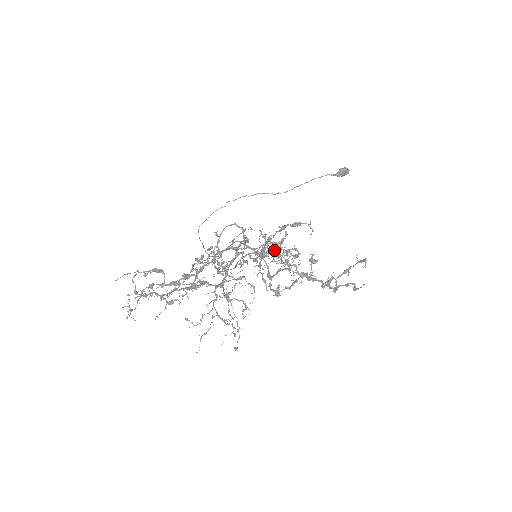
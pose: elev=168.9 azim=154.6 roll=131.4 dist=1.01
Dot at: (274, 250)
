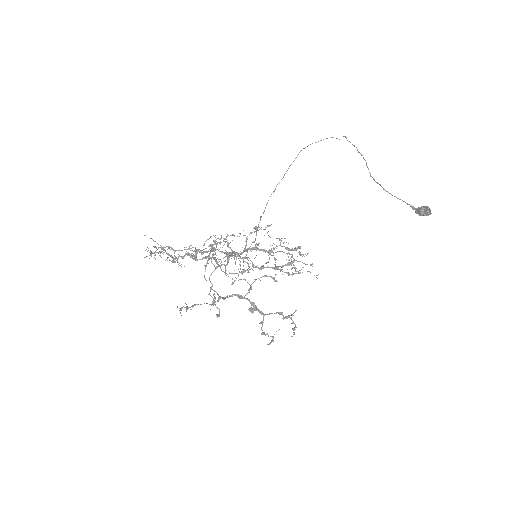
Dot at: (213, 299)
